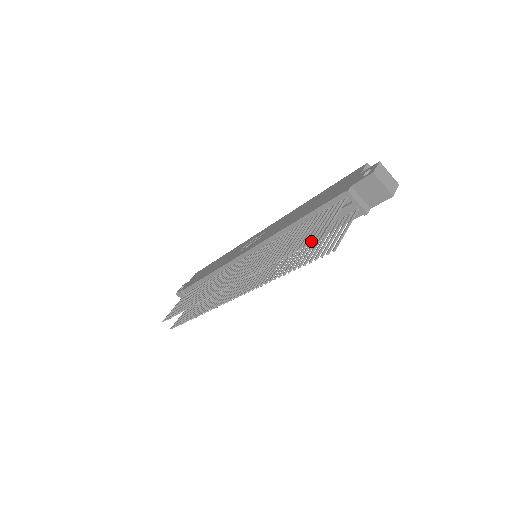
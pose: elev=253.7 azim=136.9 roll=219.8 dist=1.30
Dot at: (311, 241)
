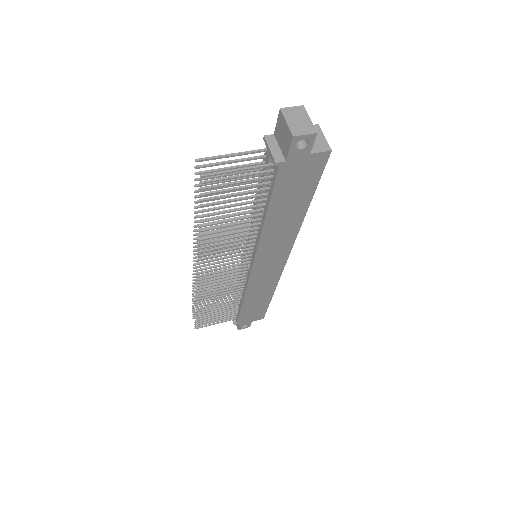
Dot at: (199, 171)
